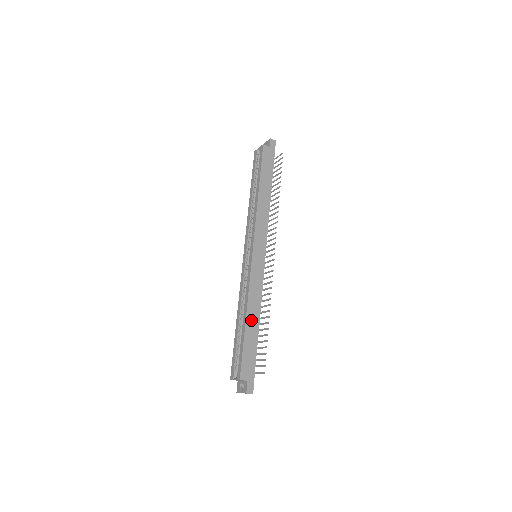
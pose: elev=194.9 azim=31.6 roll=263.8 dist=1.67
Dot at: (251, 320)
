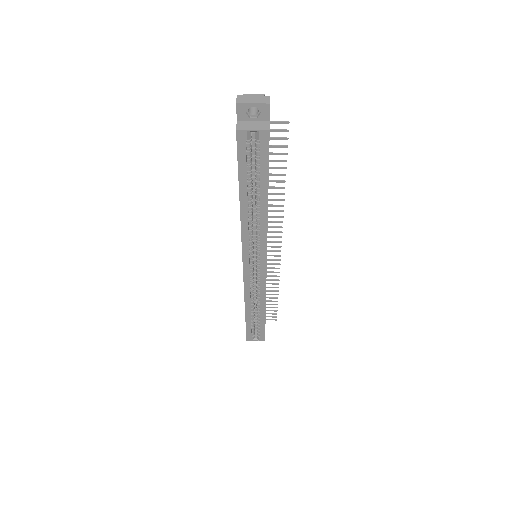
Dot at: occluded
